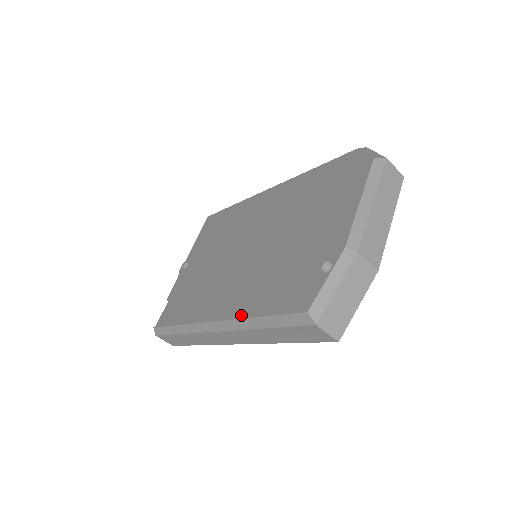
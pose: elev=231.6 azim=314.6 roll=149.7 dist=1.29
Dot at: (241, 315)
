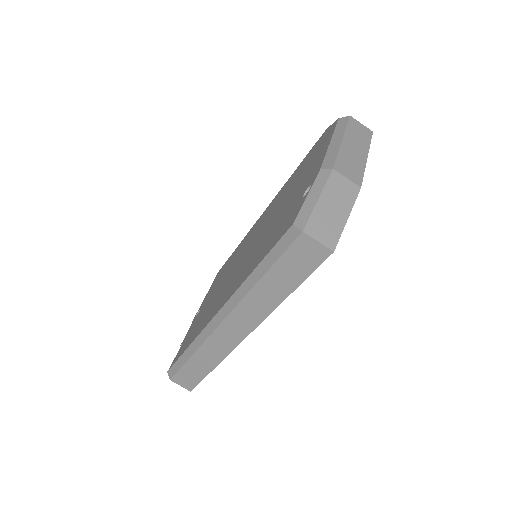
Dot at: (239, 284)
